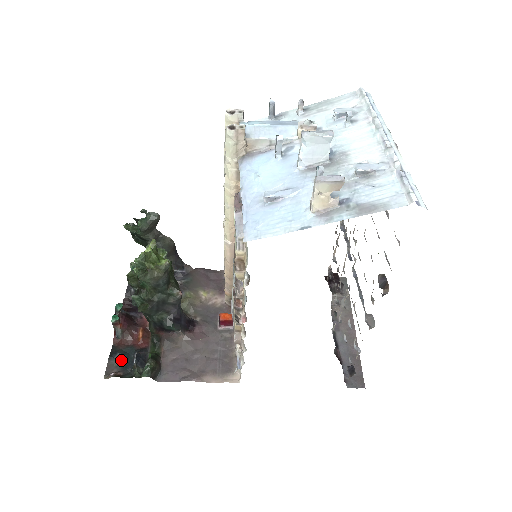
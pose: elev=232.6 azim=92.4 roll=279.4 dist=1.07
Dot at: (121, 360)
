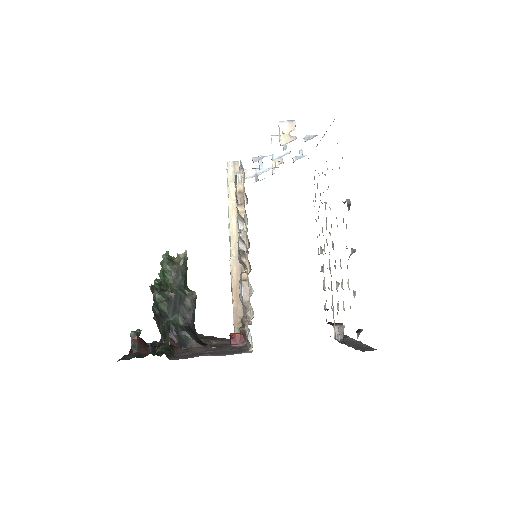
Dot at: (135, 356)
